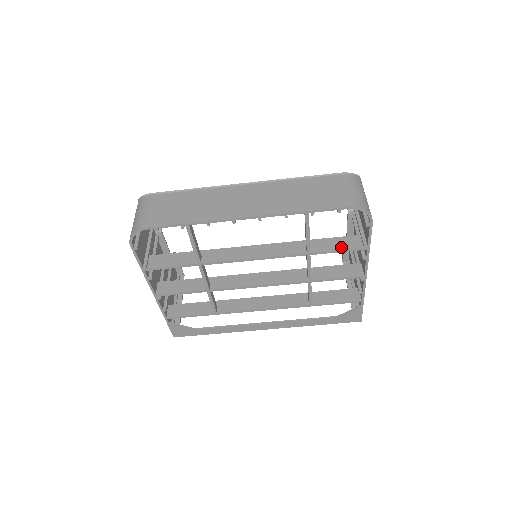
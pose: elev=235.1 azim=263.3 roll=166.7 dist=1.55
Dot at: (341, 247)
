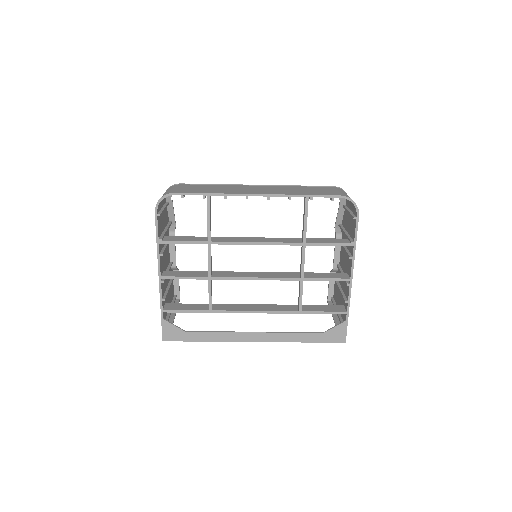
Dot at: (332, 242)
